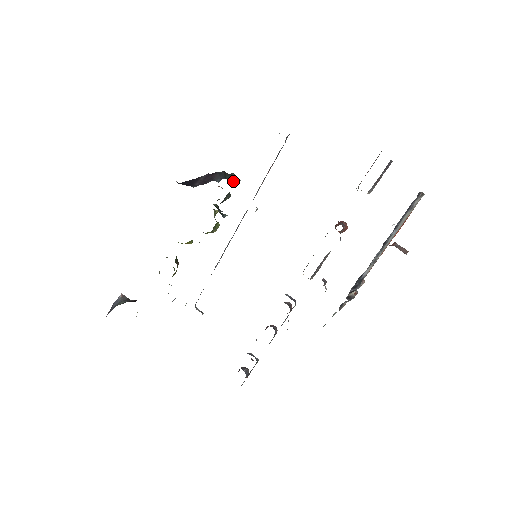
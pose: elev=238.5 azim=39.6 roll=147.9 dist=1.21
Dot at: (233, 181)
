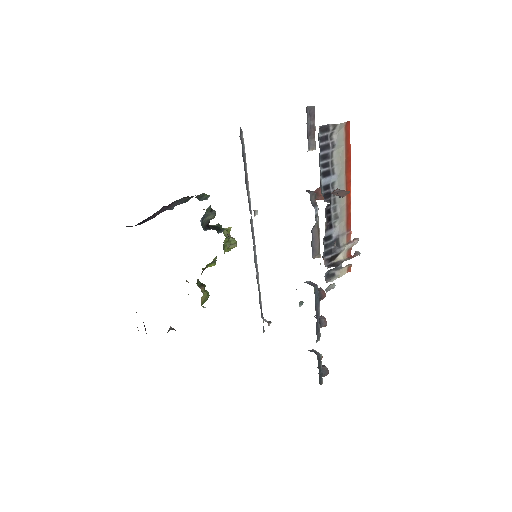
Dot at: (201, 200)
